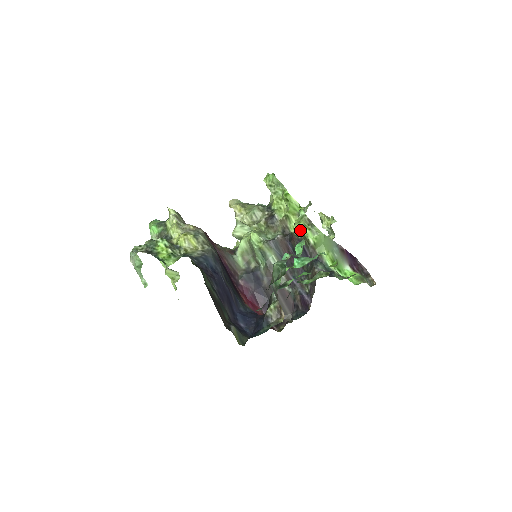
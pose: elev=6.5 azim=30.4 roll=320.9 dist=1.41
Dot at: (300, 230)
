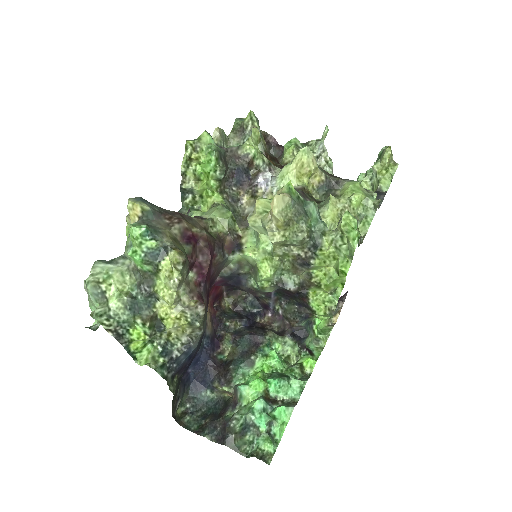
Dot at: (317, 306)
